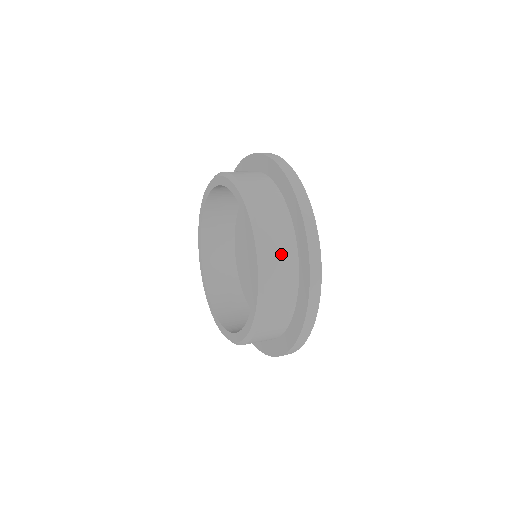
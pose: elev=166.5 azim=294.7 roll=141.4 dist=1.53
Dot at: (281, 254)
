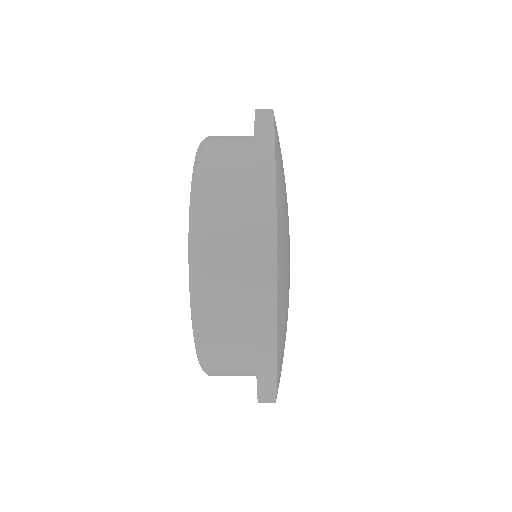
Dot at: (225, 249)
